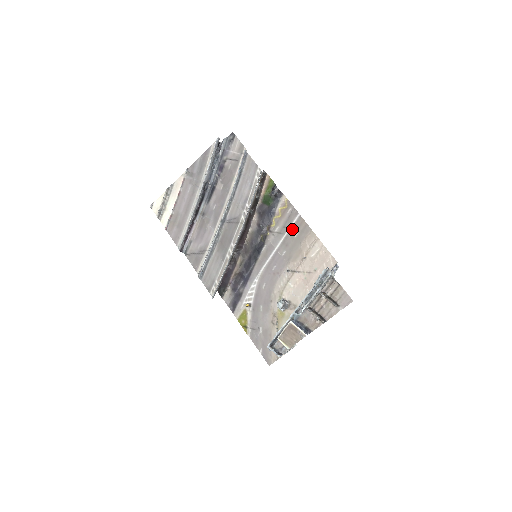
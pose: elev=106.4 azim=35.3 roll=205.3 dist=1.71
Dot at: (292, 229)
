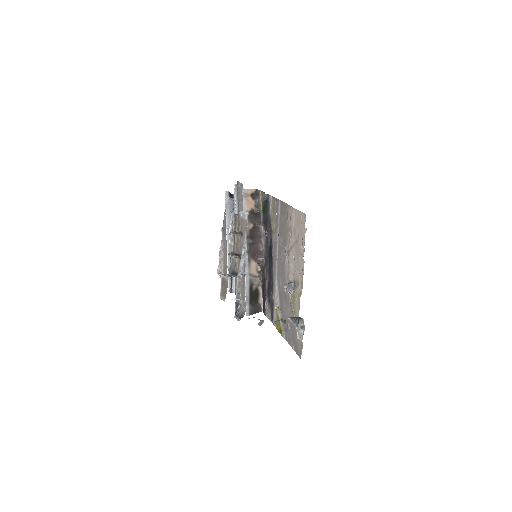
Dot at: (280, 216)
